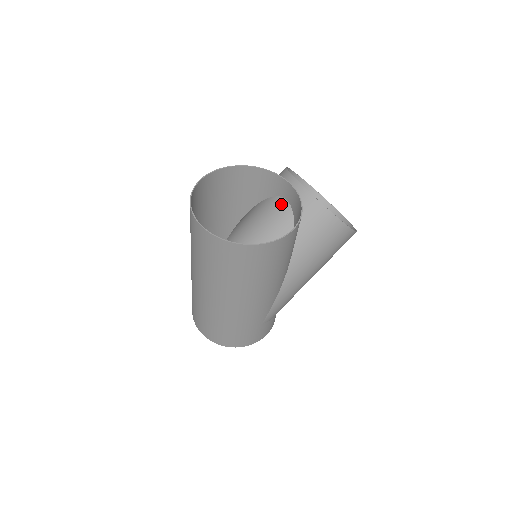
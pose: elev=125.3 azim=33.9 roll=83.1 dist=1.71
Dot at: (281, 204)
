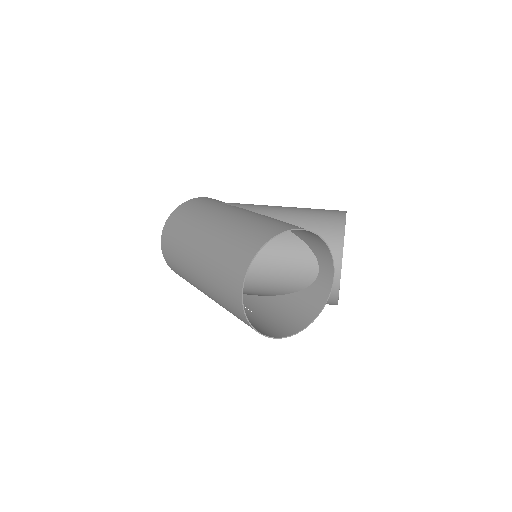
Dot at: occluded
